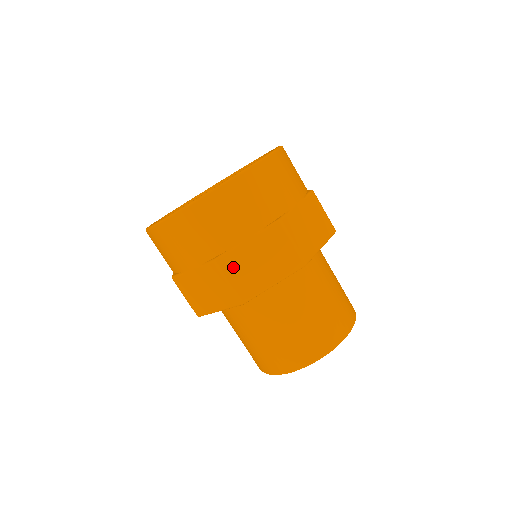
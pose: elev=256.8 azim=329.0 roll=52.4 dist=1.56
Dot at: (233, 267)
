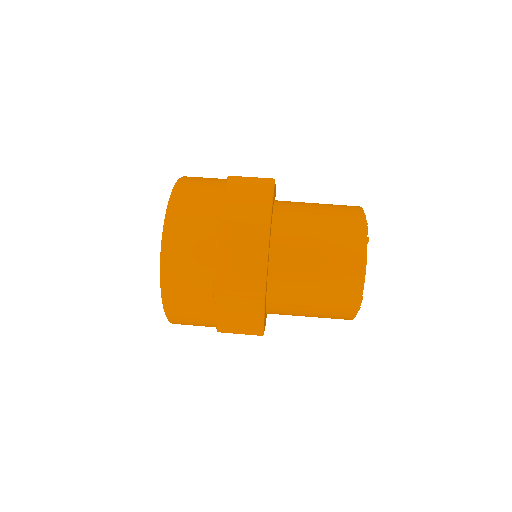
Dot at: occluded
